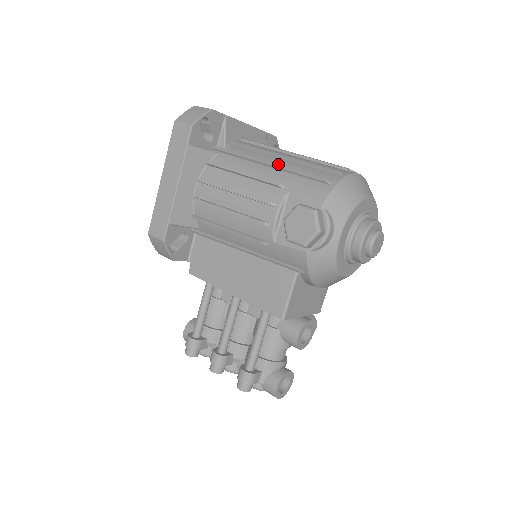
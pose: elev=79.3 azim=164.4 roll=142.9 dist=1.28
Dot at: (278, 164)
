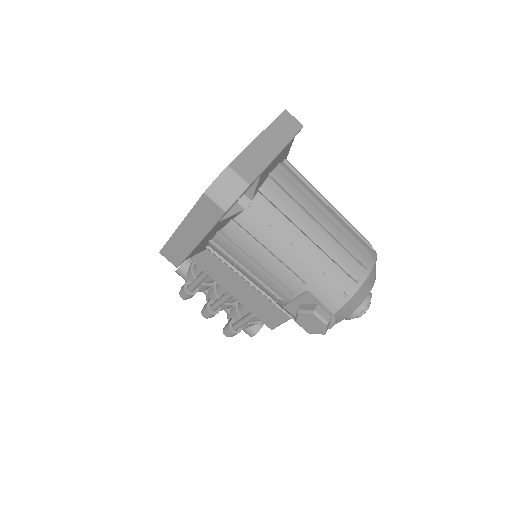
Dot at: (305, 251)
